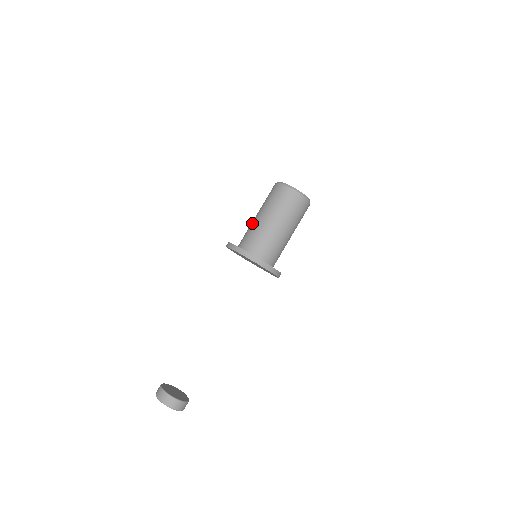
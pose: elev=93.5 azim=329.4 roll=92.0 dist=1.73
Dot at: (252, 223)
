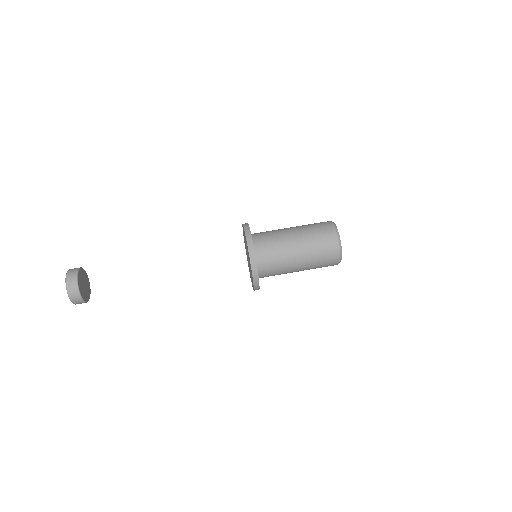
Dot at: (284, 238)
